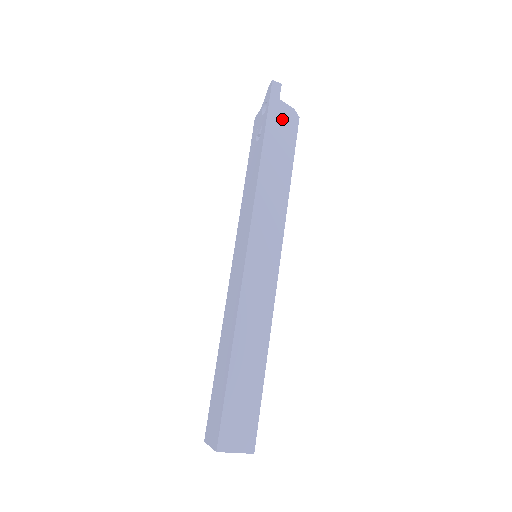
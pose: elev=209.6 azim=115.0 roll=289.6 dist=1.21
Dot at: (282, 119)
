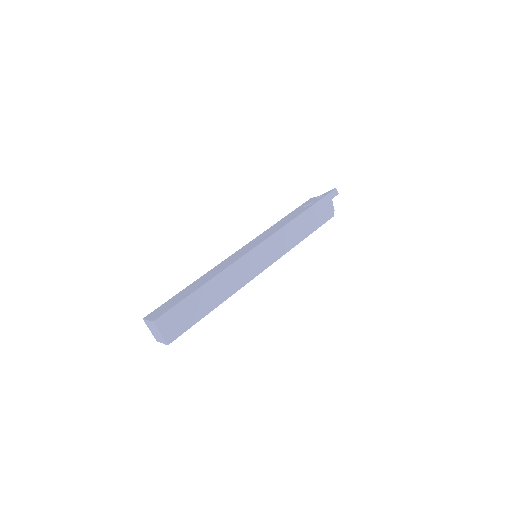
Dot at: (325, 208)
